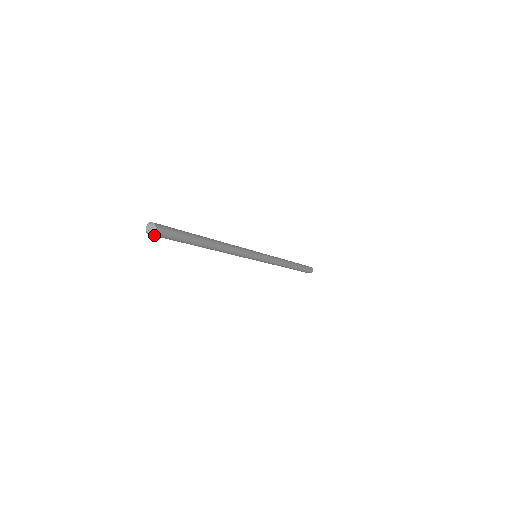
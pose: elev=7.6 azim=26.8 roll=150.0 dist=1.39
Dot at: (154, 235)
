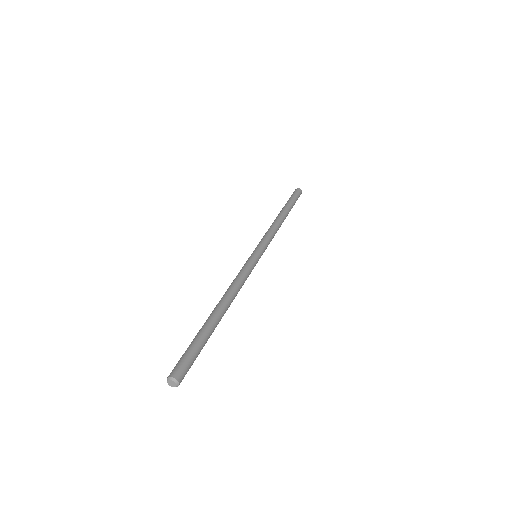
Dot at: occluded
